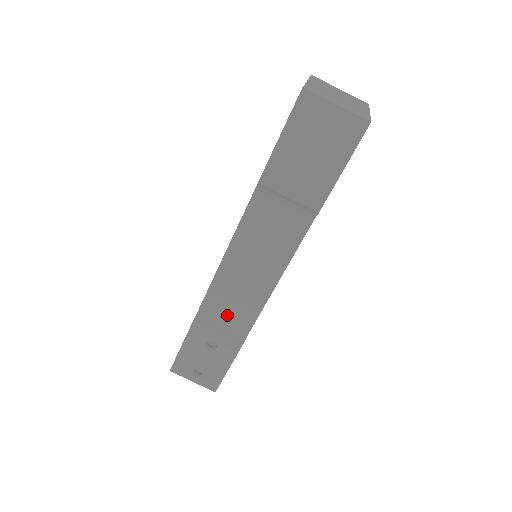
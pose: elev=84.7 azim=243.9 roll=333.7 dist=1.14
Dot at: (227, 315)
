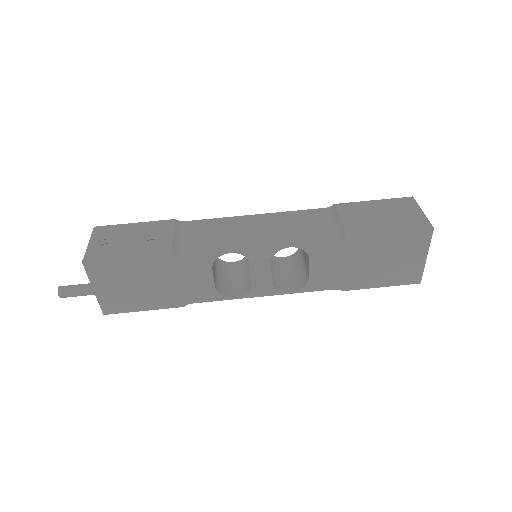
Dot at: (196, 237)
